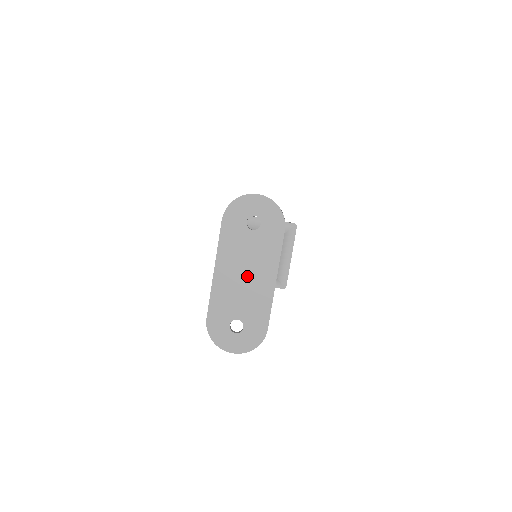
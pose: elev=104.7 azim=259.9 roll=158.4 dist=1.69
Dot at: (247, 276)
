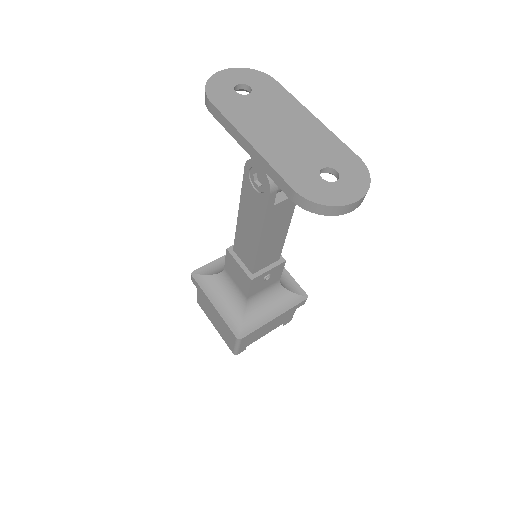
Dot at: (286, 128)
